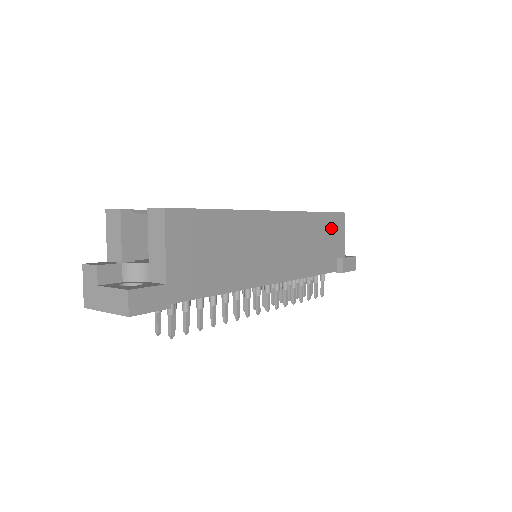
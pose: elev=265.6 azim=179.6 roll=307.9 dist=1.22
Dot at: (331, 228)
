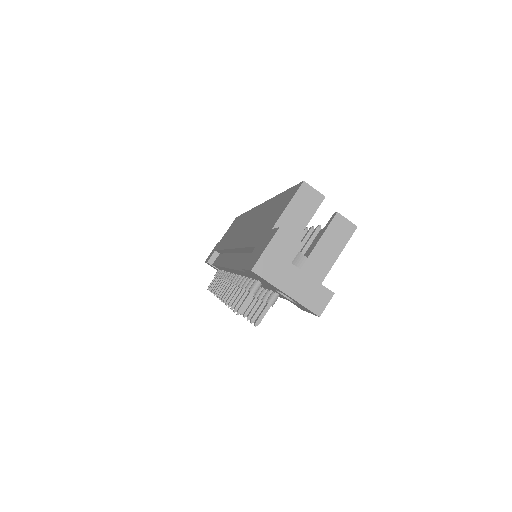
Dot at: occluded
